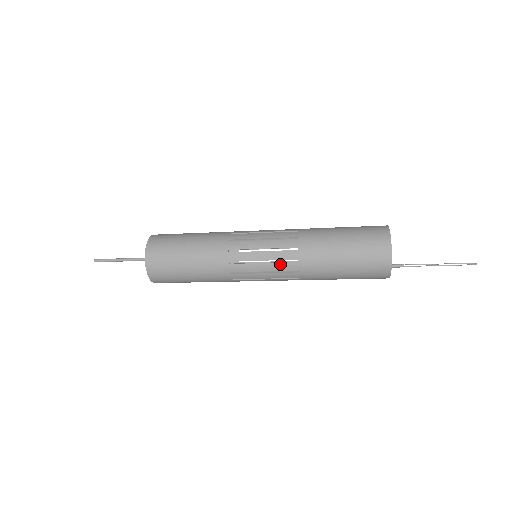
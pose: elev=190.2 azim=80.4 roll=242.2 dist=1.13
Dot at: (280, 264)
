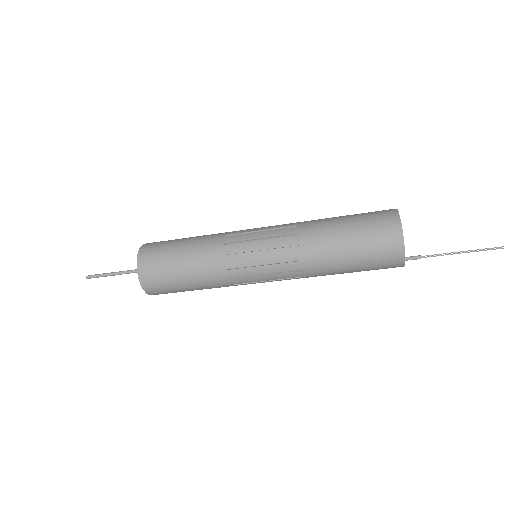
Dot at: (280, 252)
